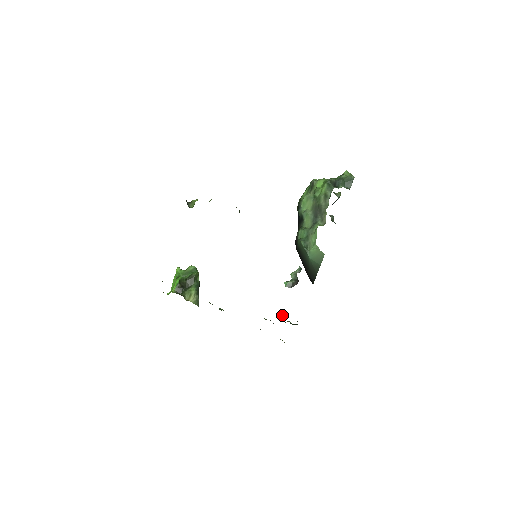
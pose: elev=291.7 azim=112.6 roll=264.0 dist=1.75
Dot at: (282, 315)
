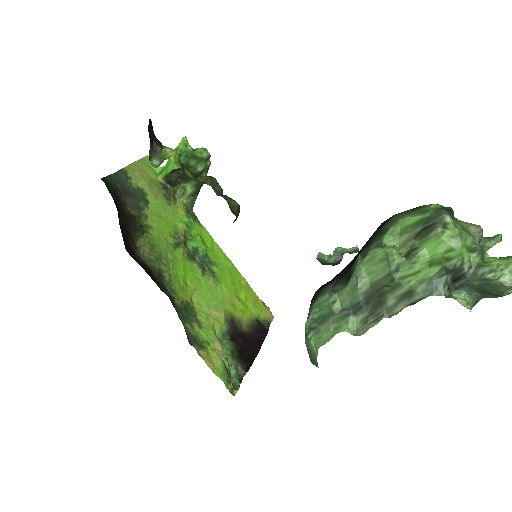
Dot at: (227, 364)
